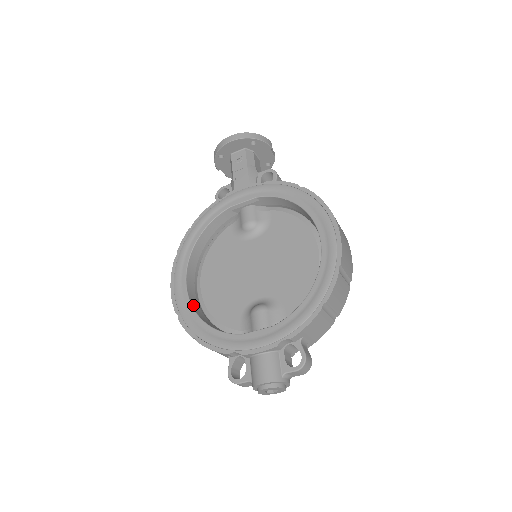
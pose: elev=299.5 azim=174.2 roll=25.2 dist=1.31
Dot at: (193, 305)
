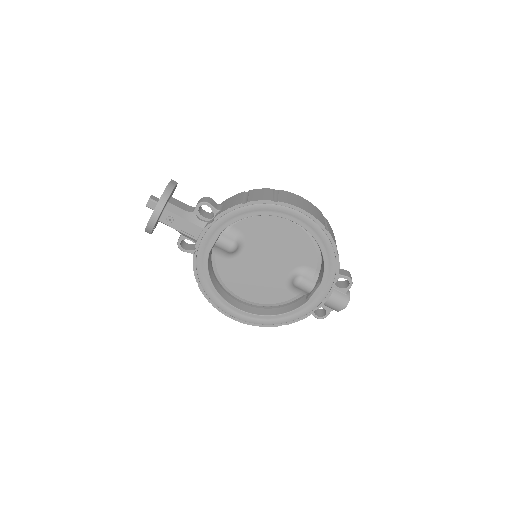
Dot at: (259, 314)
